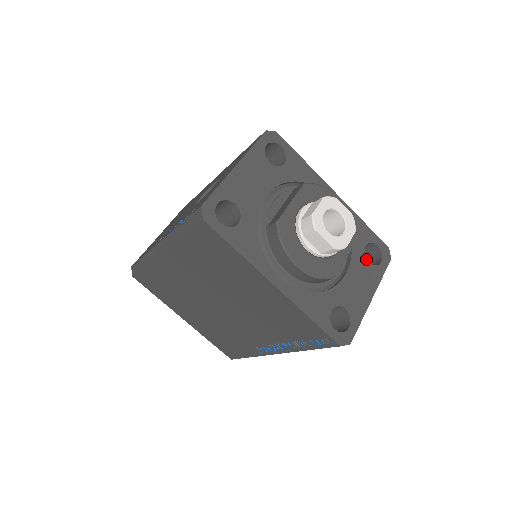
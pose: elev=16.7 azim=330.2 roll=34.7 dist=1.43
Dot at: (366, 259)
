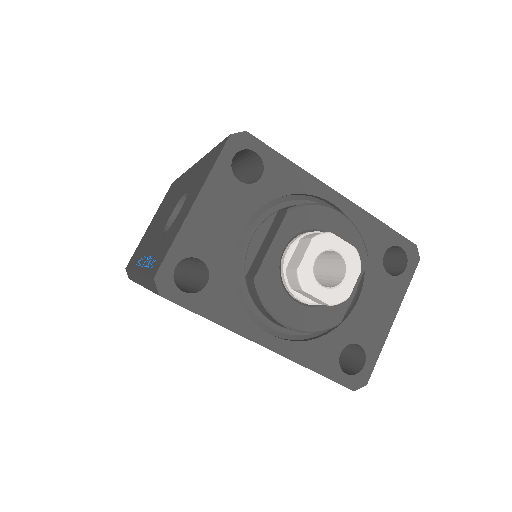
Dot at: (385, 271)
